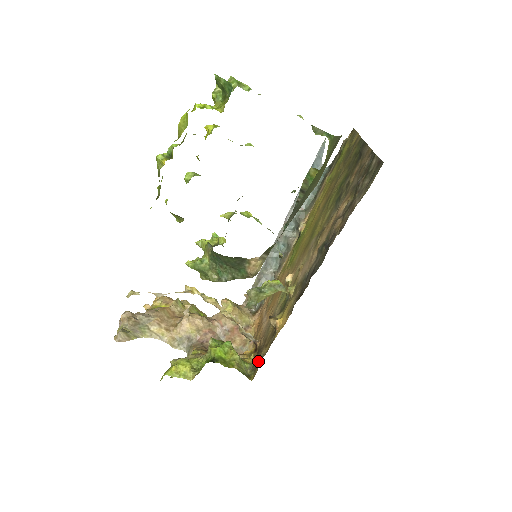
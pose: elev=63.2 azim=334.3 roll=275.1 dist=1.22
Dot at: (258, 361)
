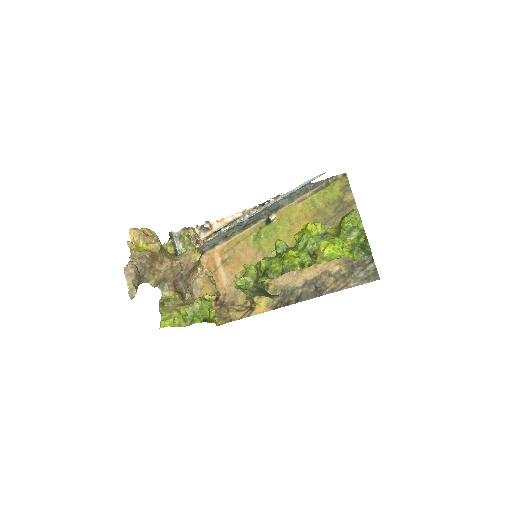
Dot at: (225, 315)
